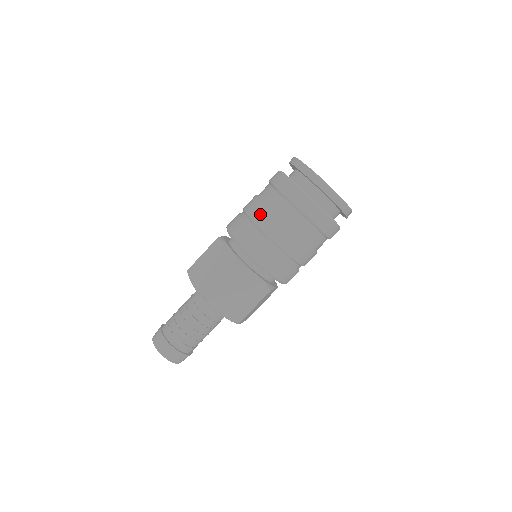
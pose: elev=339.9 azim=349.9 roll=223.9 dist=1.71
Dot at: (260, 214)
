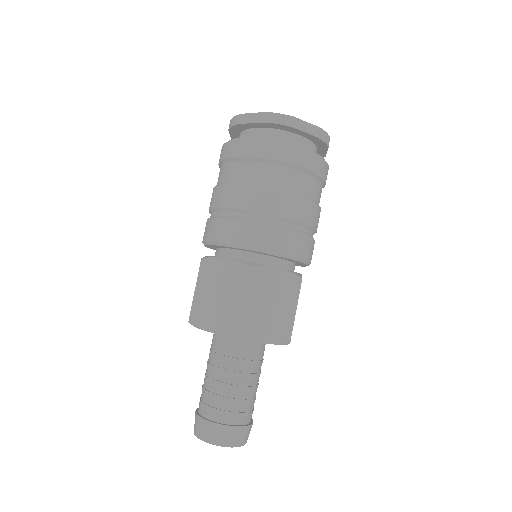
Dot at: (237, 195)
